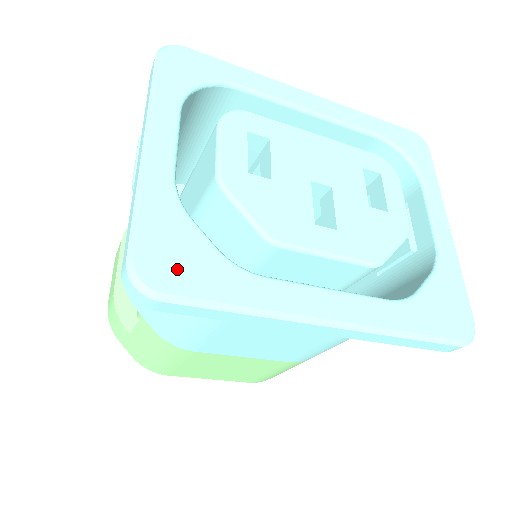
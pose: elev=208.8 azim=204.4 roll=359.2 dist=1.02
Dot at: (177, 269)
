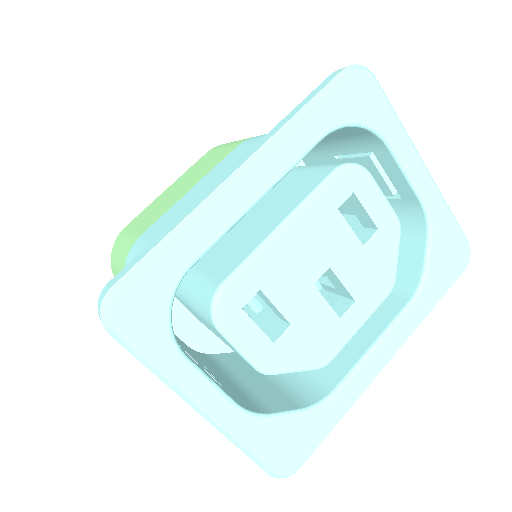
Dot at: (296, 450)
